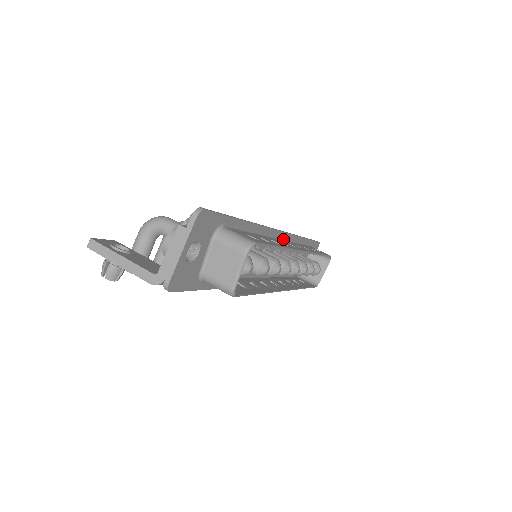
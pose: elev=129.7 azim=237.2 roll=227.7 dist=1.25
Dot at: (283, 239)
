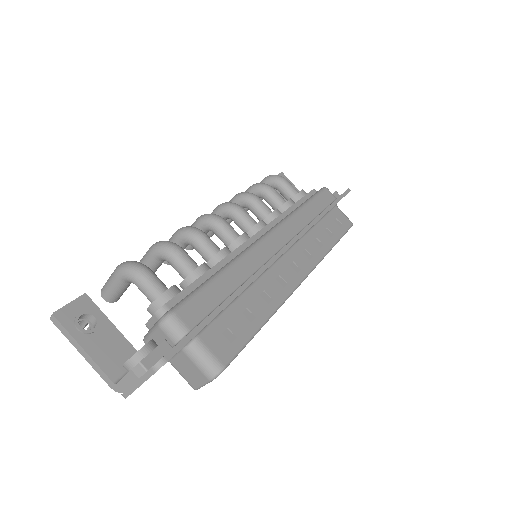
Dot at: (290, 247)
